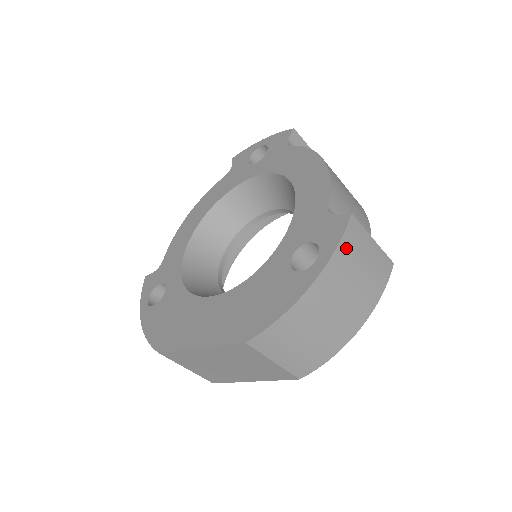
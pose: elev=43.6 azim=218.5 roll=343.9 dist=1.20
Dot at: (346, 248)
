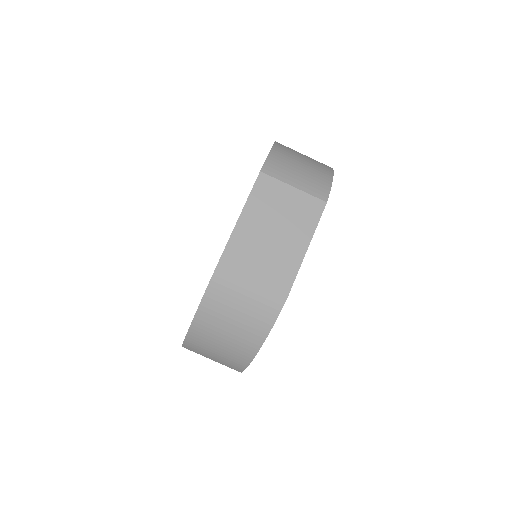
Dot at: occluded
